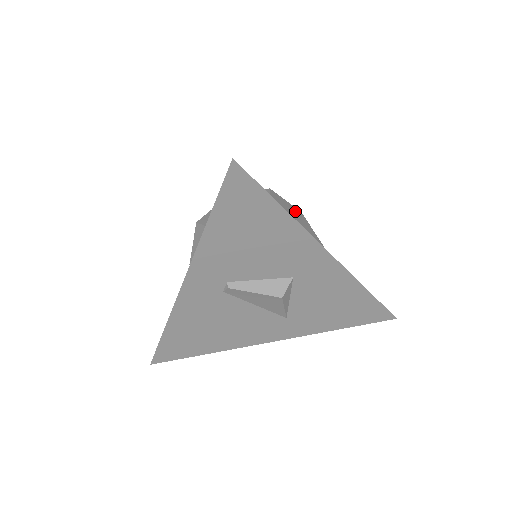
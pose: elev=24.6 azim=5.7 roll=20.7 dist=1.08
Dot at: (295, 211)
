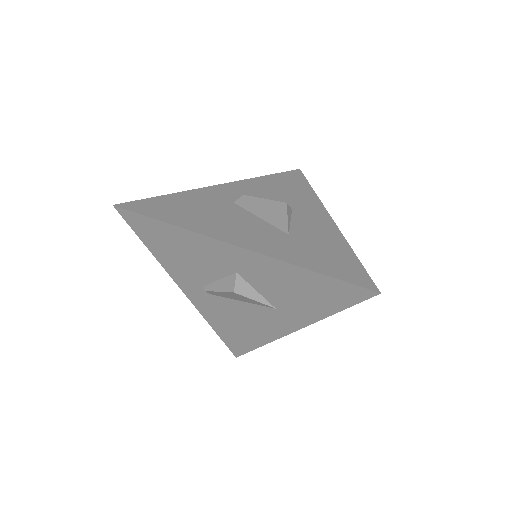
Dot at: (271, 206)
